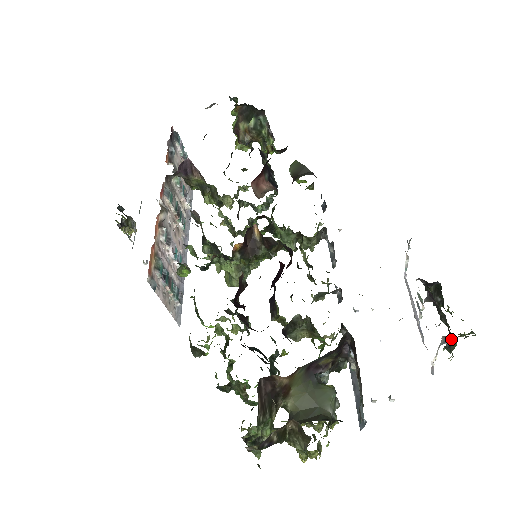
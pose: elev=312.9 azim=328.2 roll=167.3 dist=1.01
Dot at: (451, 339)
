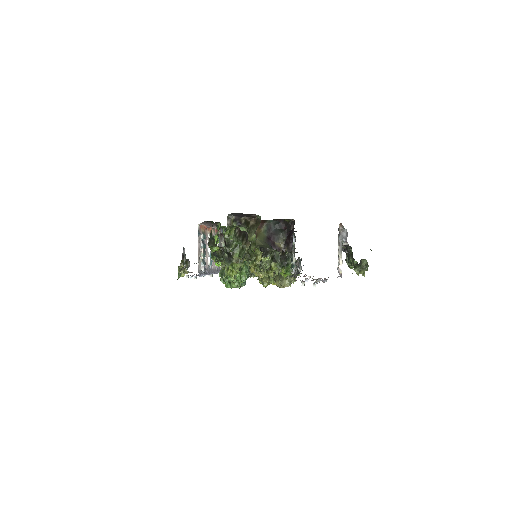
Dot at: (346, 236)
